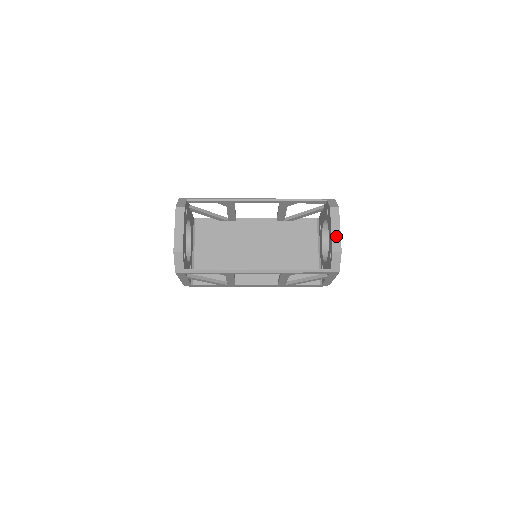
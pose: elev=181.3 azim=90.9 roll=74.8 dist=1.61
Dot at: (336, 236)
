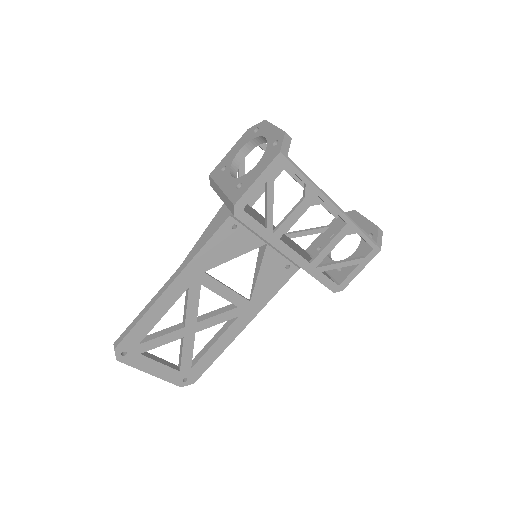
Dot at: occluded
